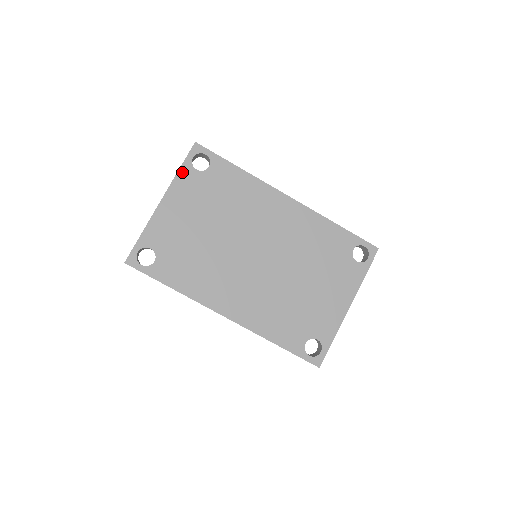
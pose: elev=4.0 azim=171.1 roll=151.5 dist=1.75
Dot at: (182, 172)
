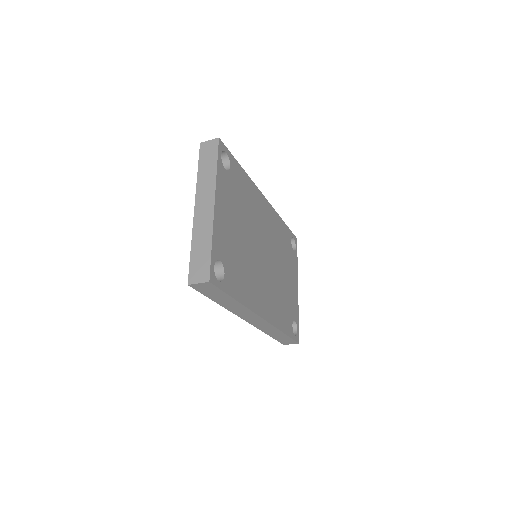
Dot at: (219, 171)
